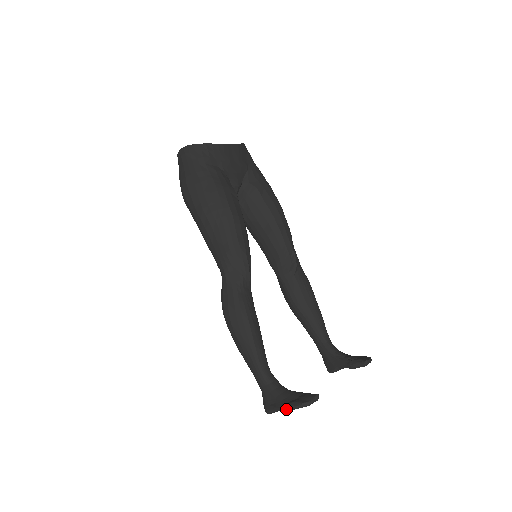
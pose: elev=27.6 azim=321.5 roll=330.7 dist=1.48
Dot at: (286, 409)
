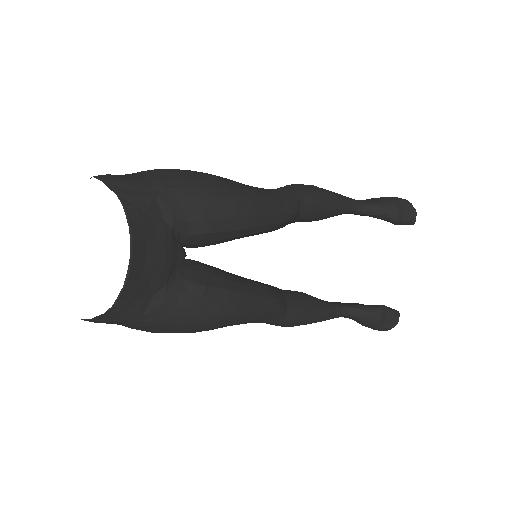
Dot at: occluded
